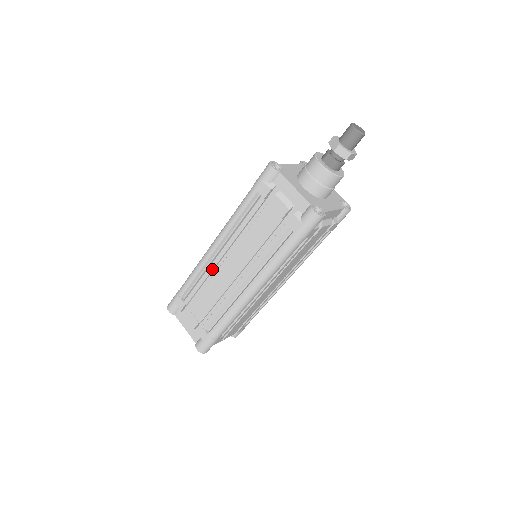
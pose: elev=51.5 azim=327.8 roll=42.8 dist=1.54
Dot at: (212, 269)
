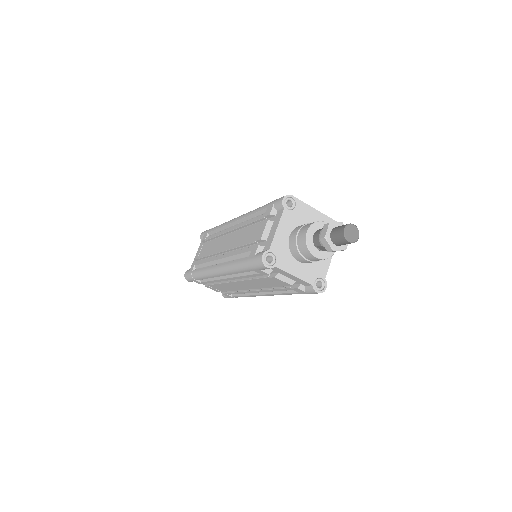
Dot at: occluded
